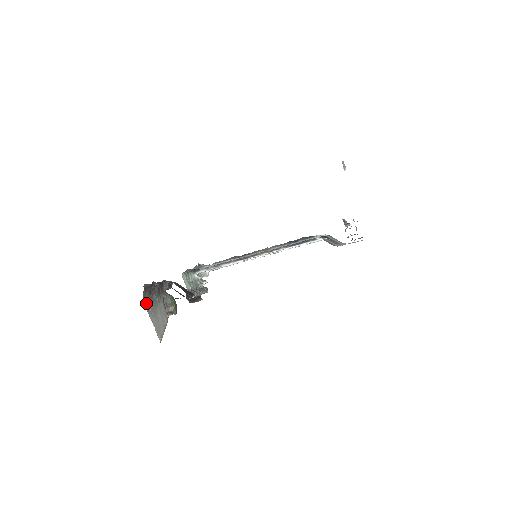
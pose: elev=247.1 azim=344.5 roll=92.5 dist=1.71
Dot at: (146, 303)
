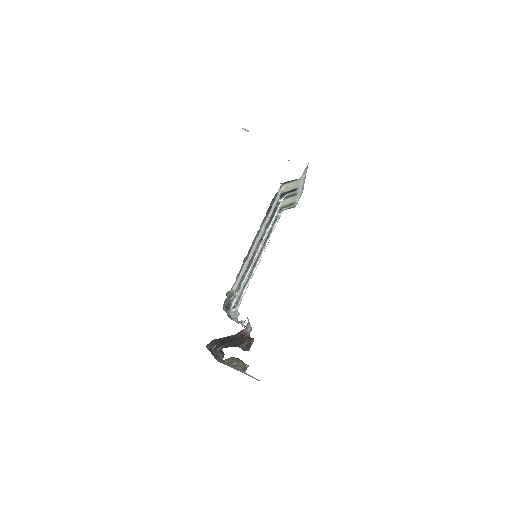
Dot at: occluded
